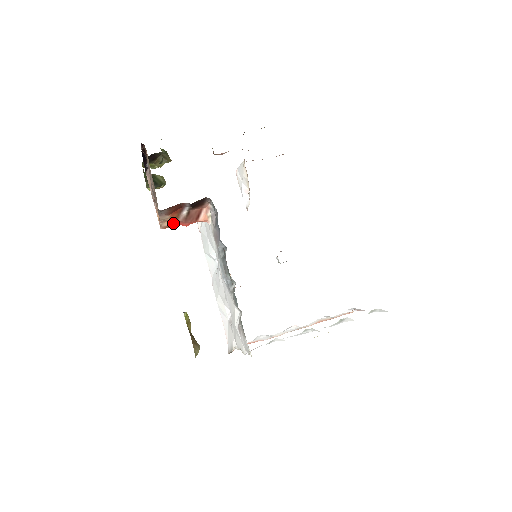
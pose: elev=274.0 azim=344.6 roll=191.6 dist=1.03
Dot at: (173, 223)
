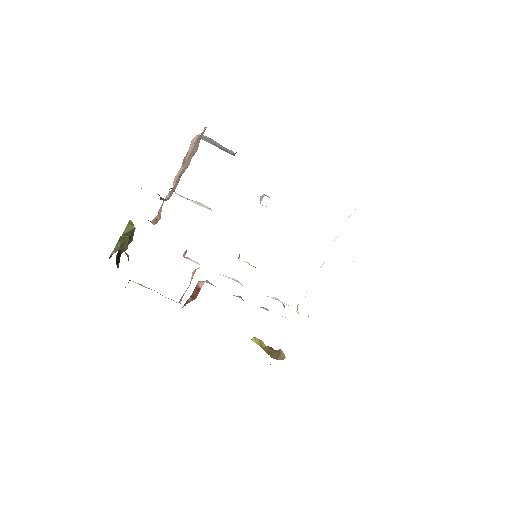
Dot at: (184, 293)
